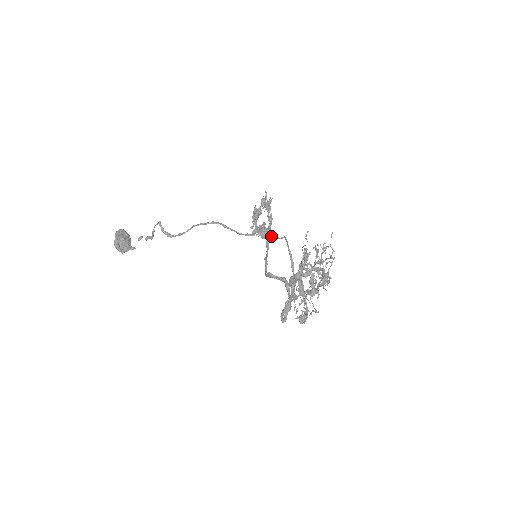
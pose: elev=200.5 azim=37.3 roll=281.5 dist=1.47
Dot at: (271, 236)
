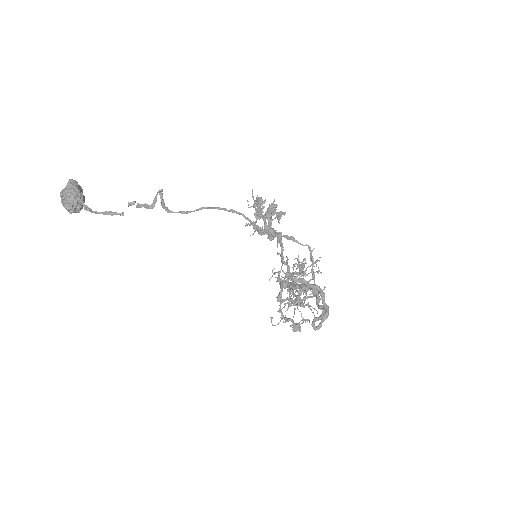
Dot at: (294, 241)
